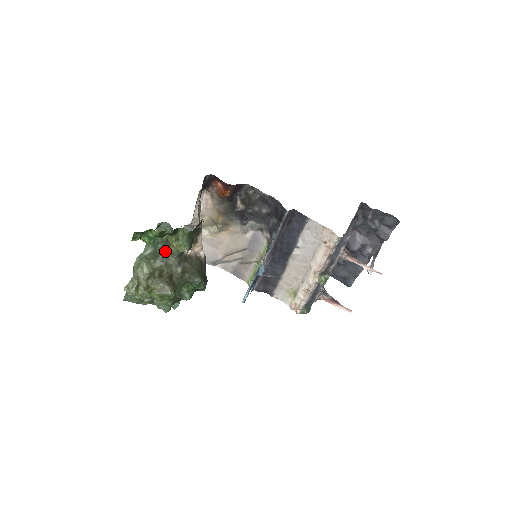
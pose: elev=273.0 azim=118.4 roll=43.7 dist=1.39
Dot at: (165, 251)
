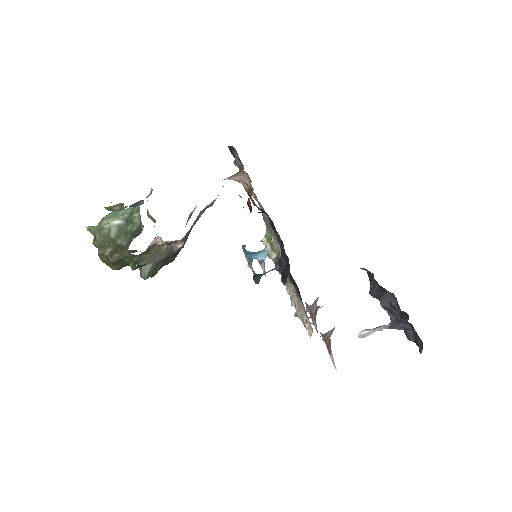
Dot at: (125, 242)
